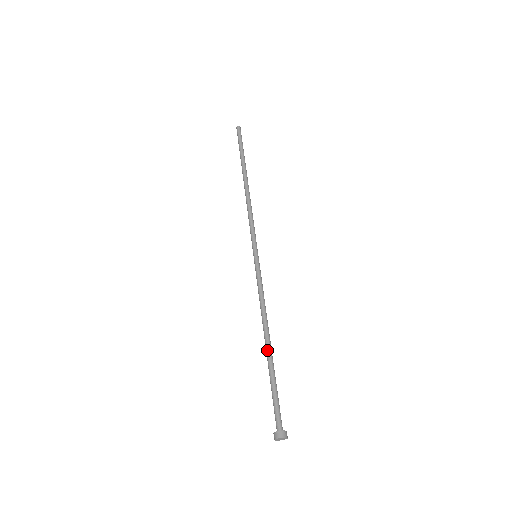
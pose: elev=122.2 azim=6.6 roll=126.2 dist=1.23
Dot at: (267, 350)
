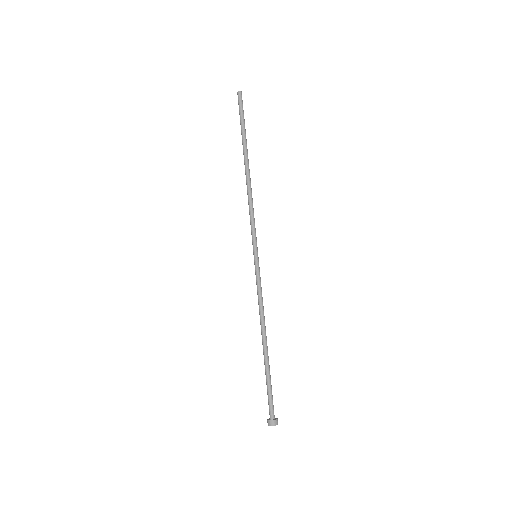
Dot at: (263, 351)
